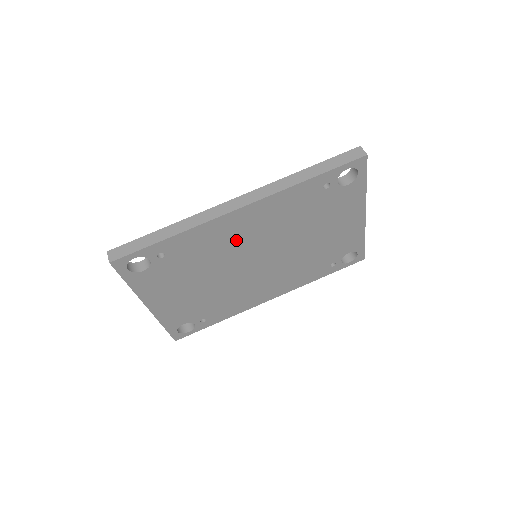
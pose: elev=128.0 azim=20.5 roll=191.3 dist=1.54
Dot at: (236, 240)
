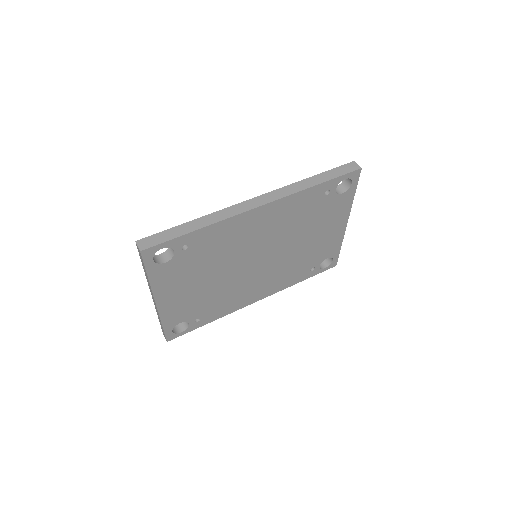
Dot at: (248, 237)
